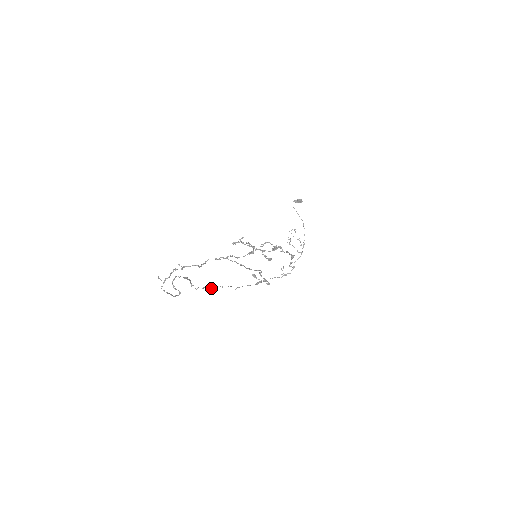
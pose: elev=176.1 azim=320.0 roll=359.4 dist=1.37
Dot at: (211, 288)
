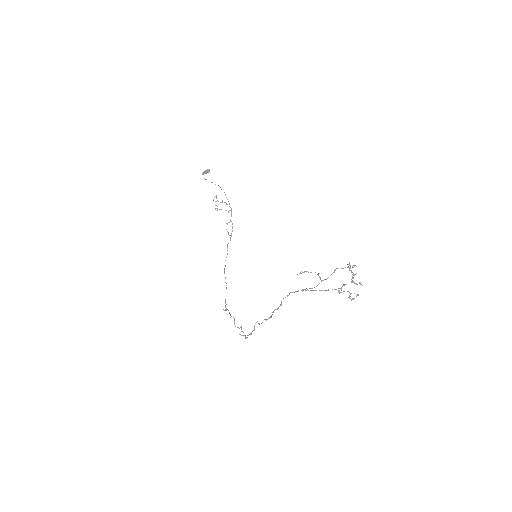
Dot at: occluded
